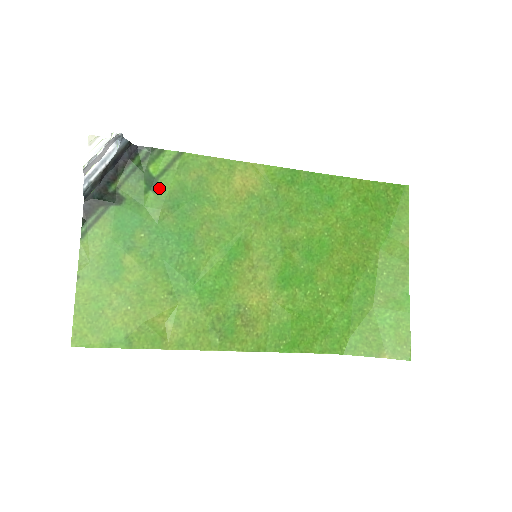
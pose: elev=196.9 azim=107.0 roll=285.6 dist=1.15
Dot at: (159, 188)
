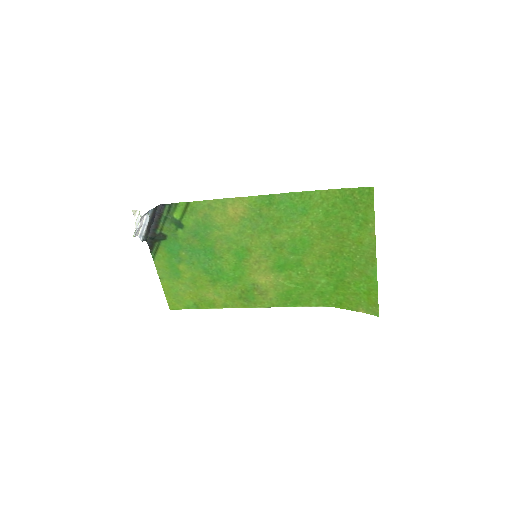
Dot at: (183, 226)
